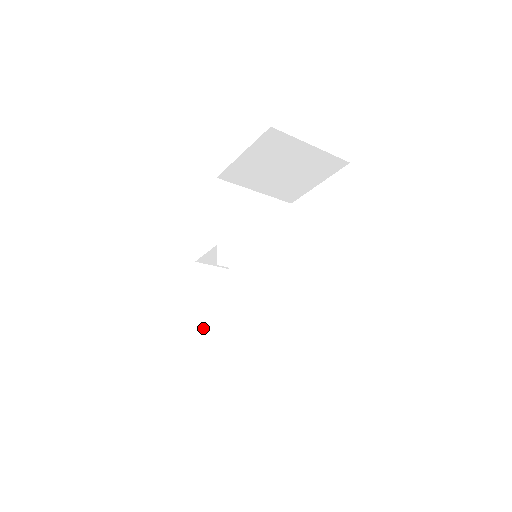
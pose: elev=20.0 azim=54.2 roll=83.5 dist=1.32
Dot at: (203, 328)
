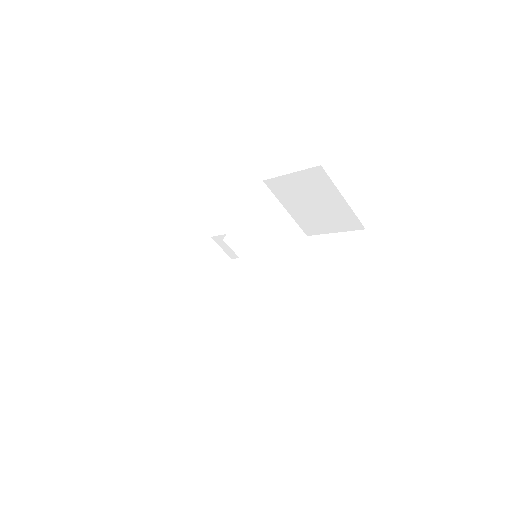
Dot at: (184, 288)
